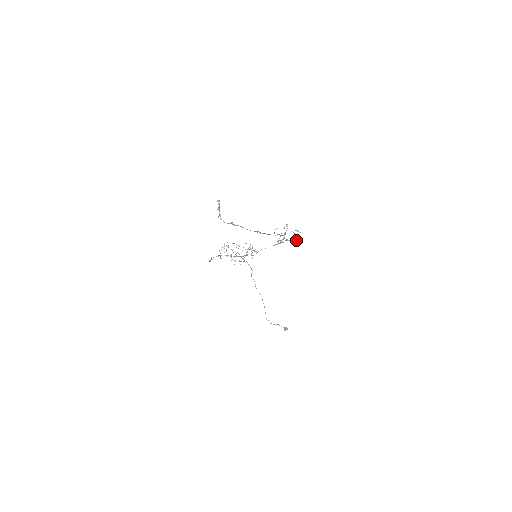
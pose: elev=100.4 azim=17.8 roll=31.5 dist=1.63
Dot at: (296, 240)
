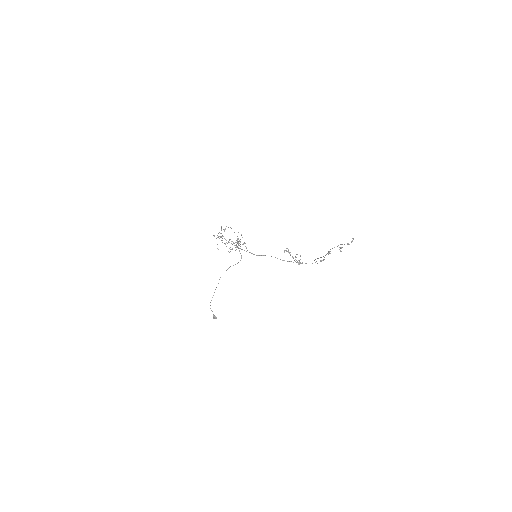
Dot at: occluded
